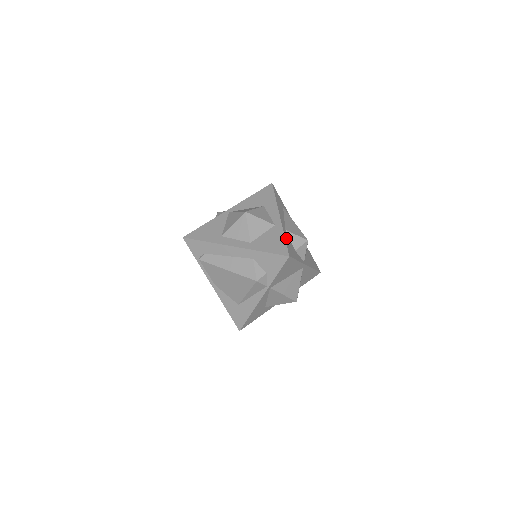
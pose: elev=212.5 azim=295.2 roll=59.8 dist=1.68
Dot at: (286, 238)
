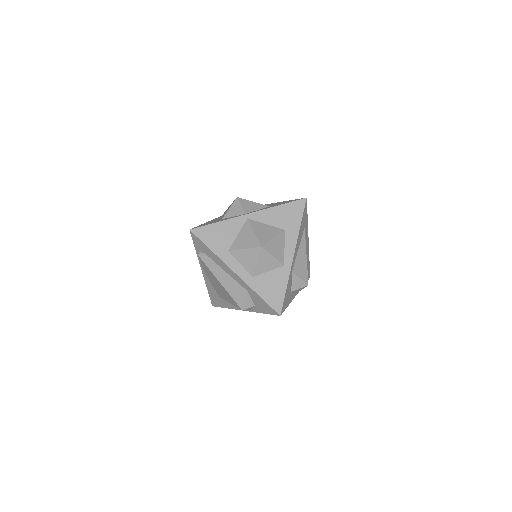
Dot at: (288, 286)
